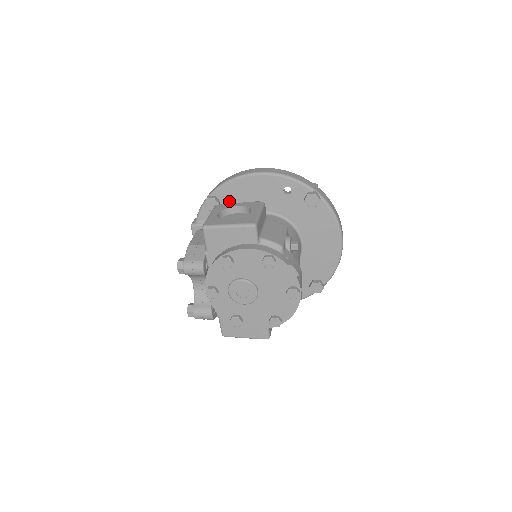
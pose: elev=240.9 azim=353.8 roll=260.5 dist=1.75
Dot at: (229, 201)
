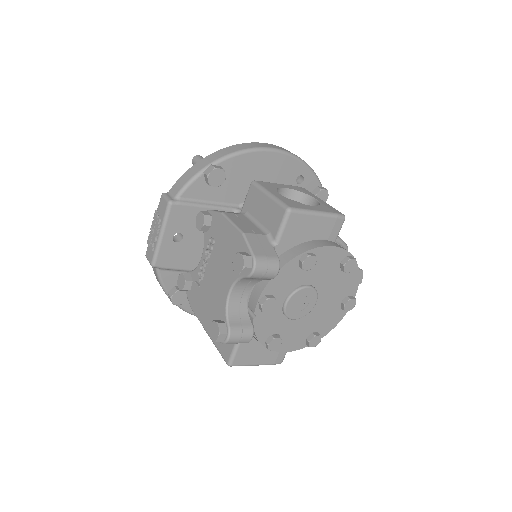
Dot at: (234, 178)
